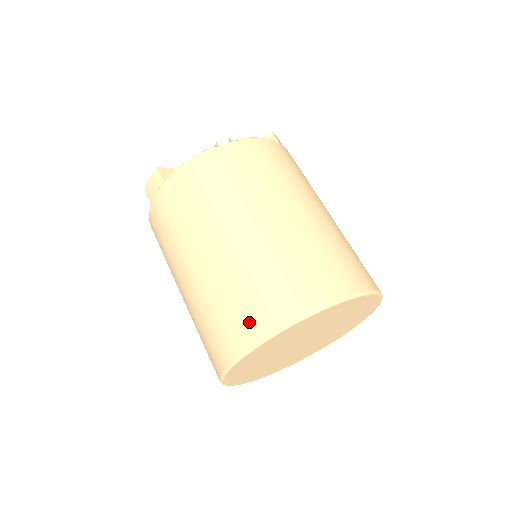
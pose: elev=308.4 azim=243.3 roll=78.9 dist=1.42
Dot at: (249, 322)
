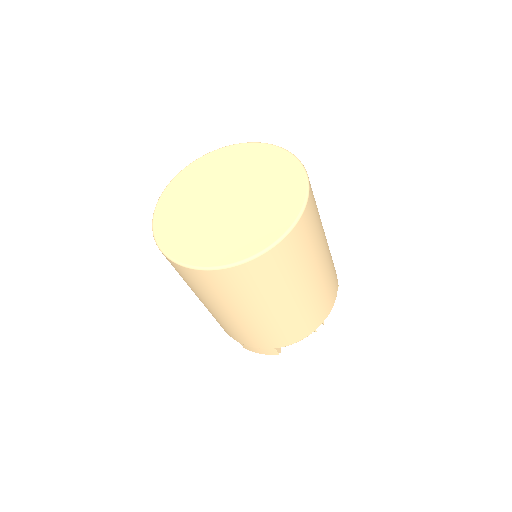
Dot at: occluded
